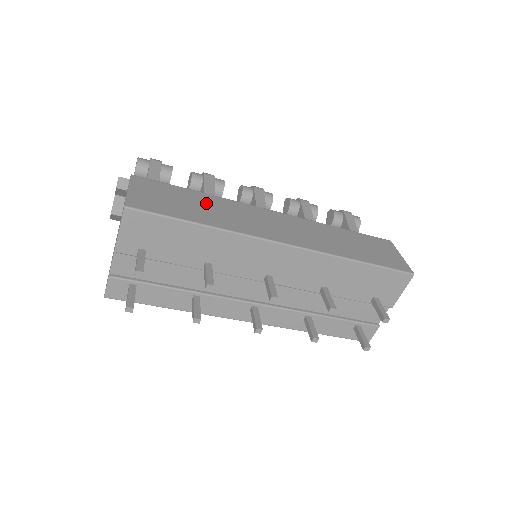
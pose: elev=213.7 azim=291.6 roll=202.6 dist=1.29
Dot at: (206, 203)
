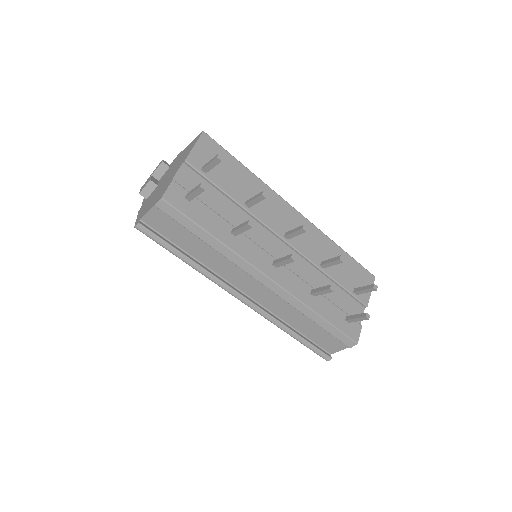
Dot at: occluded
